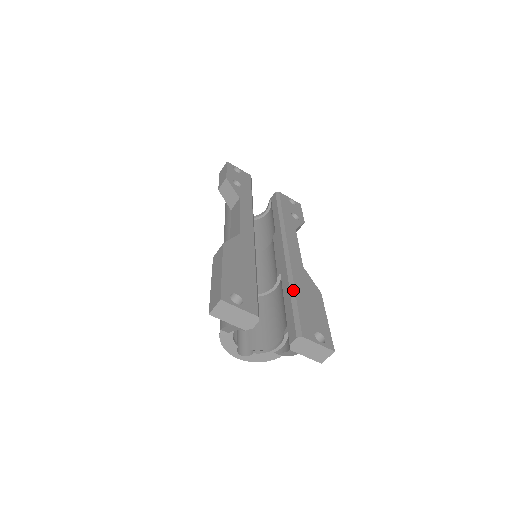
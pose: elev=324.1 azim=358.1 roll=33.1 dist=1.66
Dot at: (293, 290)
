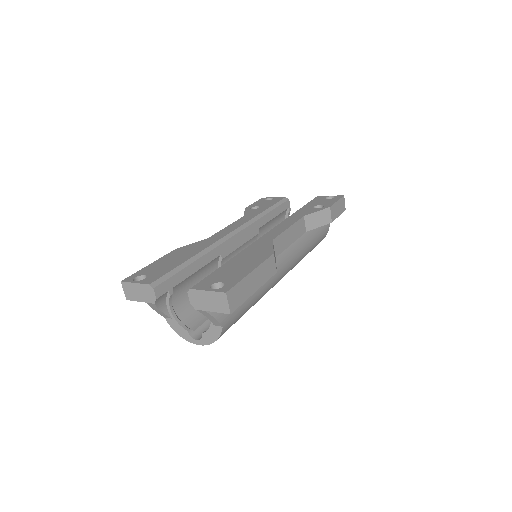
Dot at: (230, 260)
